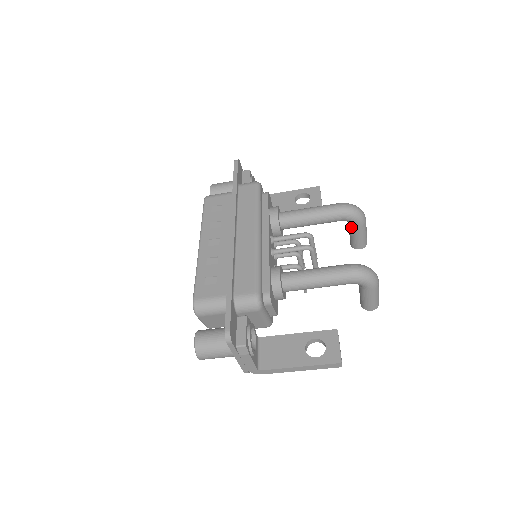
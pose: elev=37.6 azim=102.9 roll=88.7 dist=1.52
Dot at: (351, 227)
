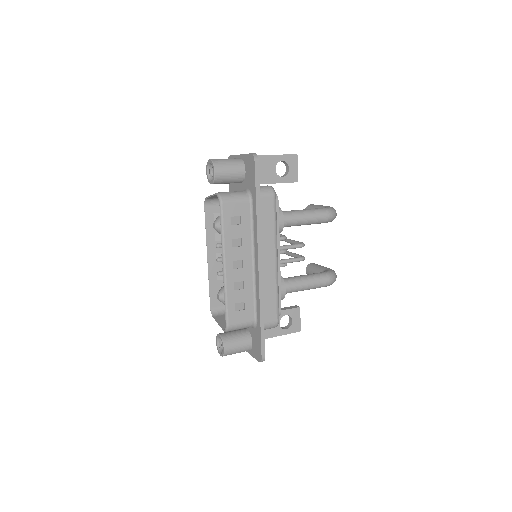
Dot at: occluded
